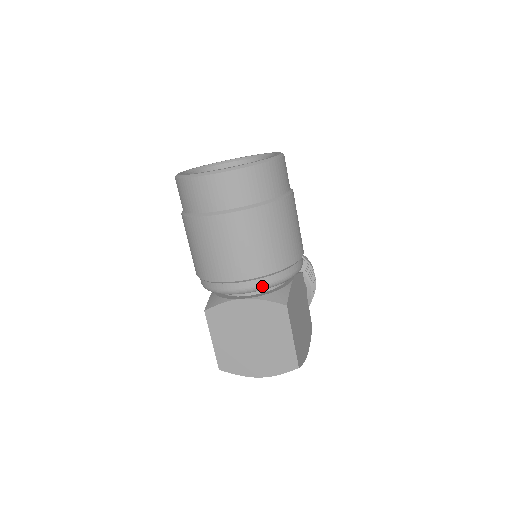
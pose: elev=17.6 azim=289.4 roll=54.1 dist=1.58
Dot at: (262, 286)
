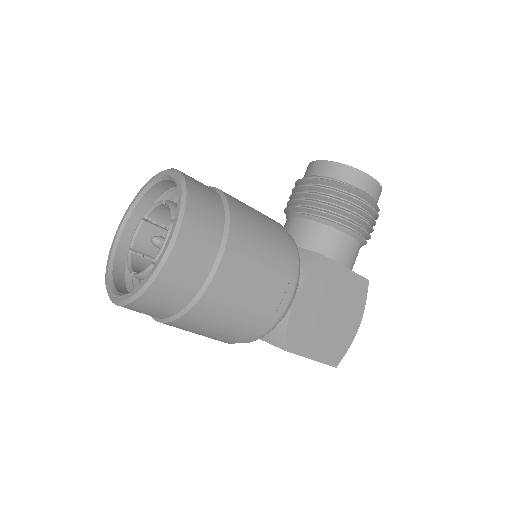
Dot at: (248, 342)
